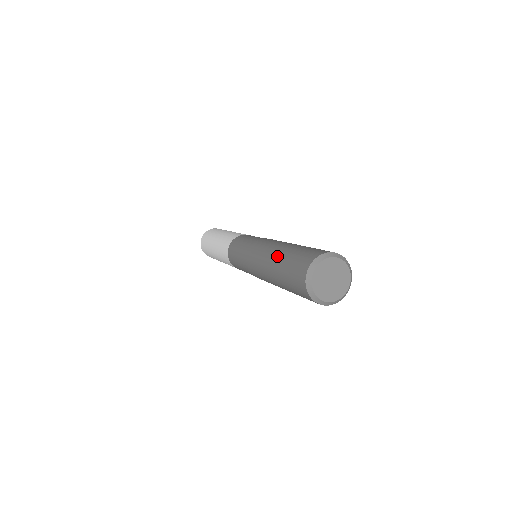
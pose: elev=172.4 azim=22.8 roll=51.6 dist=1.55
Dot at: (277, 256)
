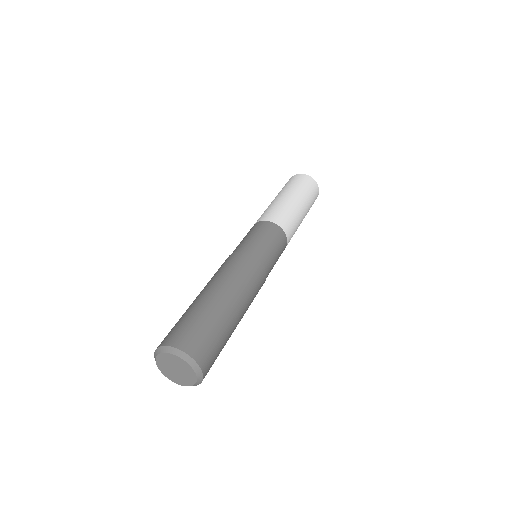
Dot at: (200, 297)
